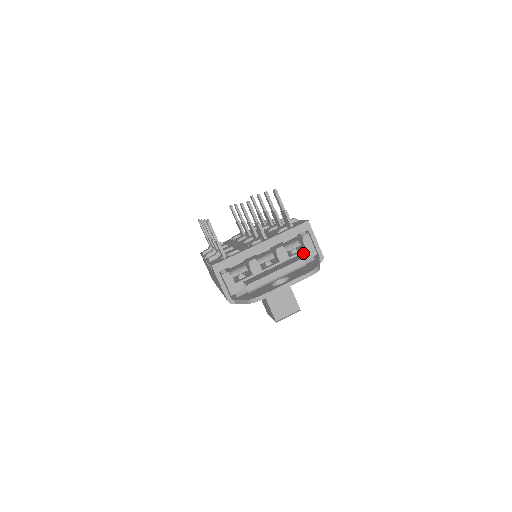
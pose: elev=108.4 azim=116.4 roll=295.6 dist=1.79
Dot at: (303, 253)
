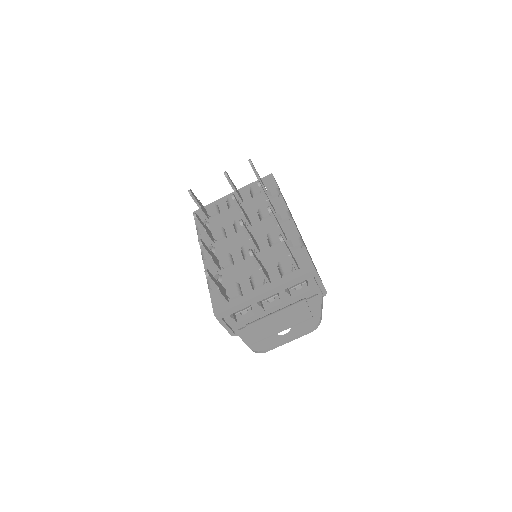
Dot at: (306, 293)
